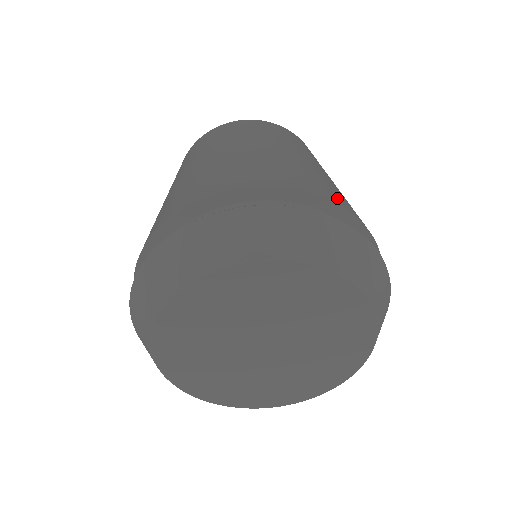
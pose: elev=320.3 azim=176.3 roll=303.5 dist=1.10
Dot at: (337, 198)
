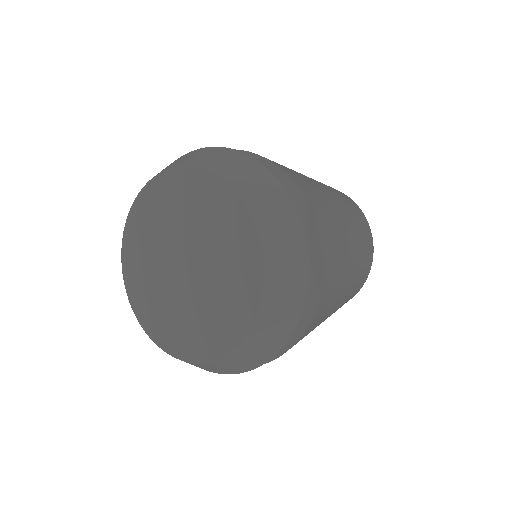
Dot at: occluded
